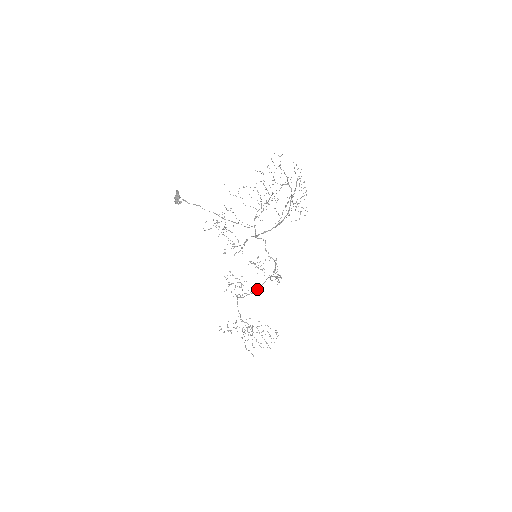
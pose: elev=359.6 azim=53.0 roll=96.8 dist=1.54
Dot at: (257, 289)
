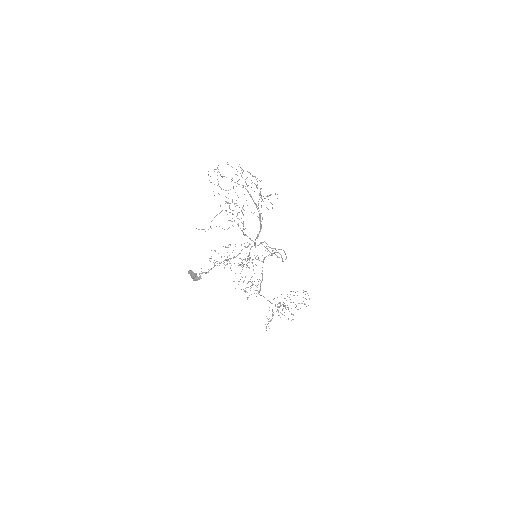
Dot at: (262, 274)
